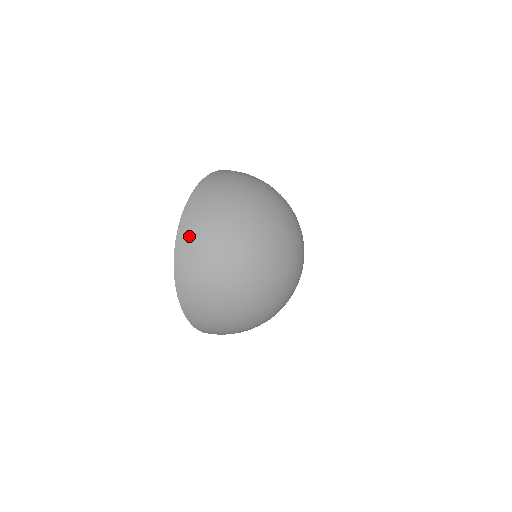
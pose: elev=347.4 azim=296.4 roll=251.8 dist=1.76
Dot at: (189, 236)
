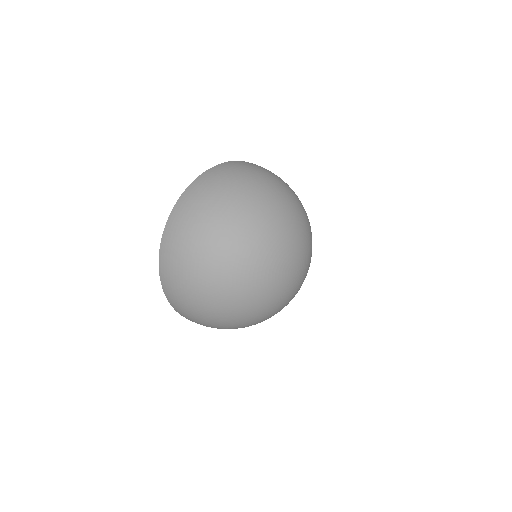
Dot at: (203, 185)
